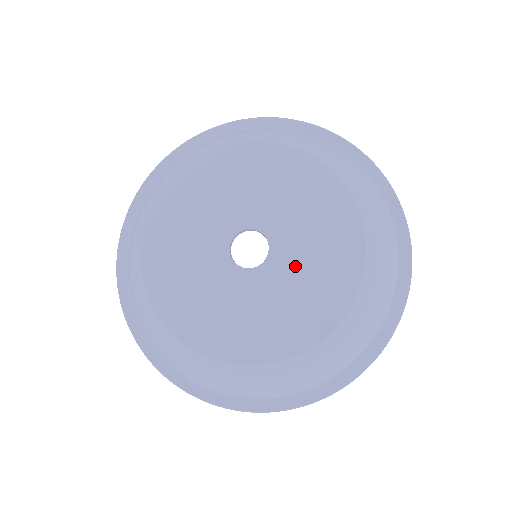
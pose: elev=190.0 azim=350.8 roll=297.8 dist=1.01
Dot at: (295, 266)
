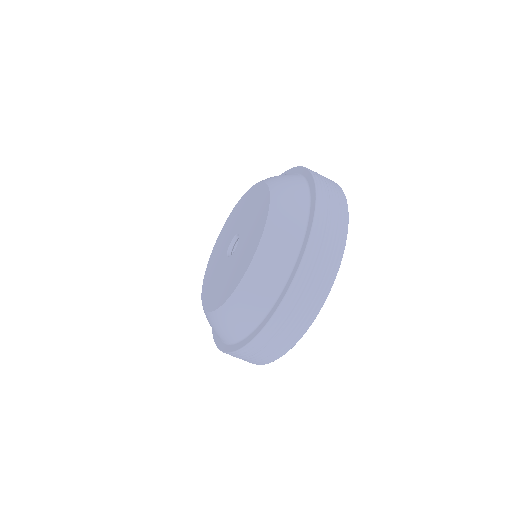
Dot at: (248, 222)
